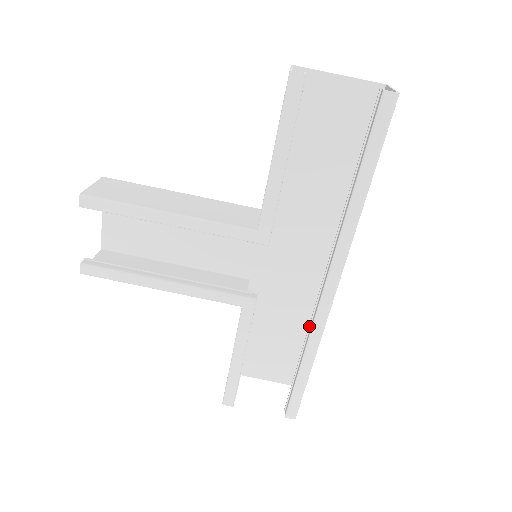
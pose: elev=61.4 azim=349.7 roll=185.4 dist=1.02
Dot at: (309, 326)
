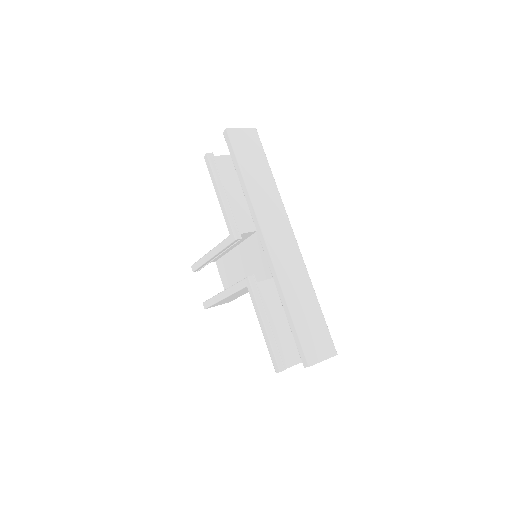
Dot at: occluded
